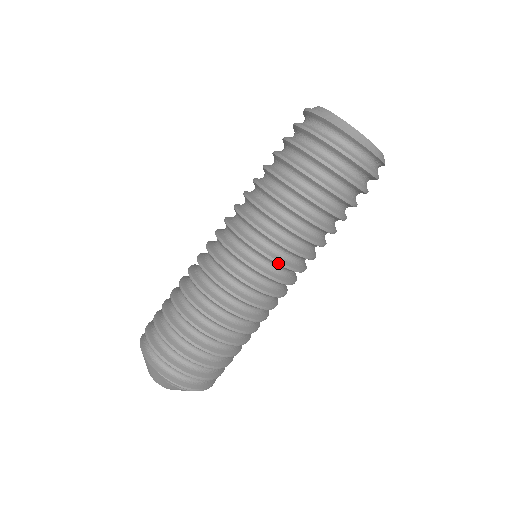
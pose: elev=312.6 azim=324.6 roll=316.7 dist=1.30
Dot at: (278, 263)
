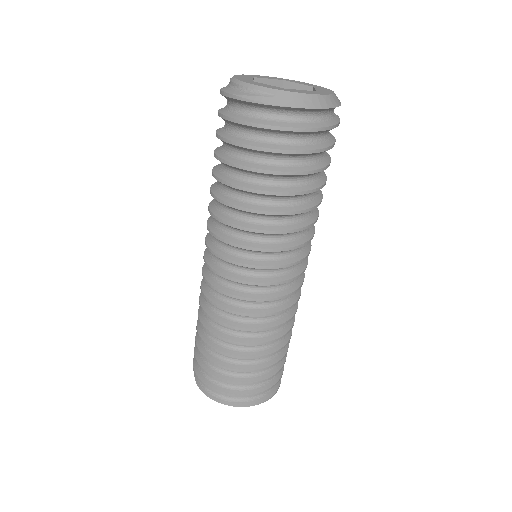
Dot at: occluded
